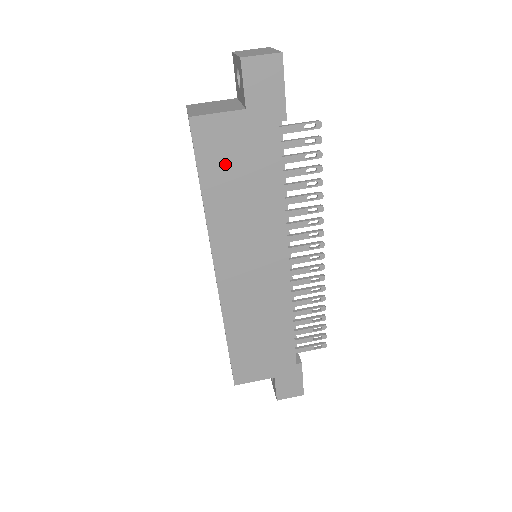
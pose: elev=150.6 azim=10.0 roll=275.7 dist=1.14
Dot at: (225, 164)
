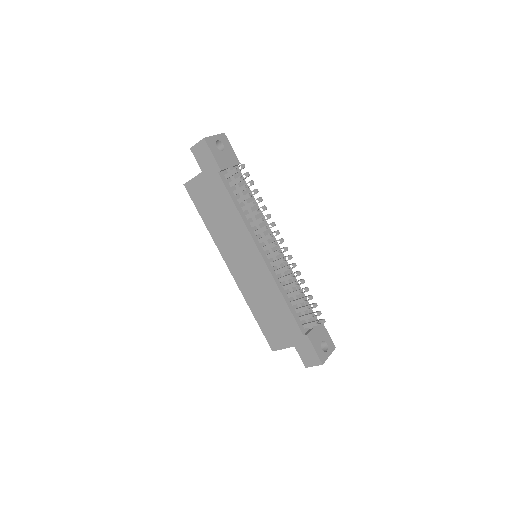
Dot at: (206, 203)
